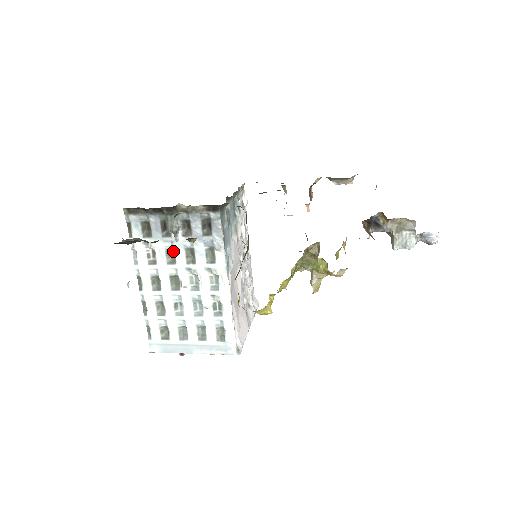
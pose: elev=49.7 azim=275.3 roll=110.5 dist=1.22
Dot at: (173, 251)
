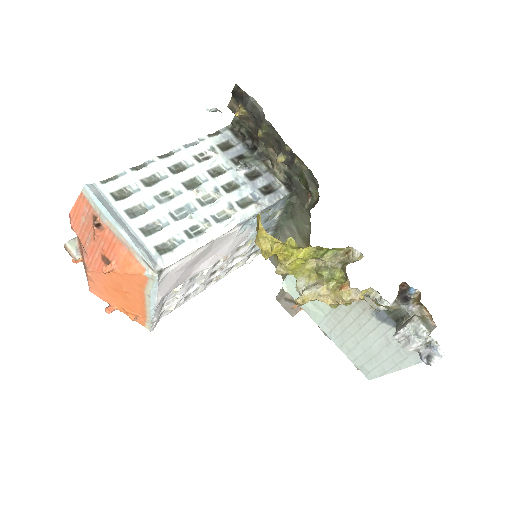
Dot at: (222, 173)
